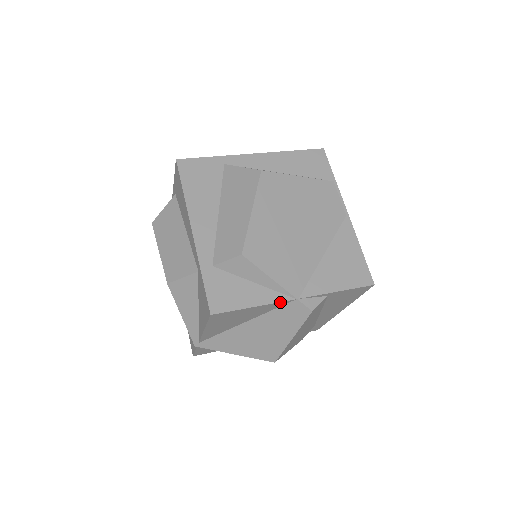
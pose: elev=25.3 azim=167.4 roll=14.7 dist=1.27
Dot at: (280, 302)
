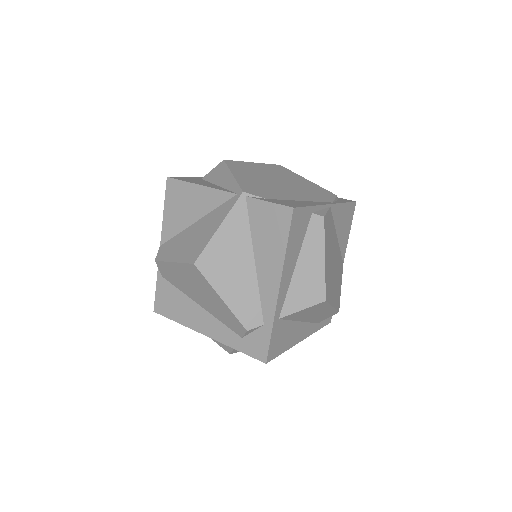
Dot at: occluded
